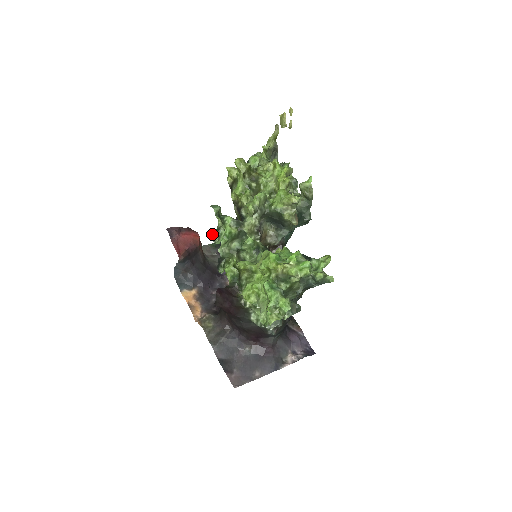
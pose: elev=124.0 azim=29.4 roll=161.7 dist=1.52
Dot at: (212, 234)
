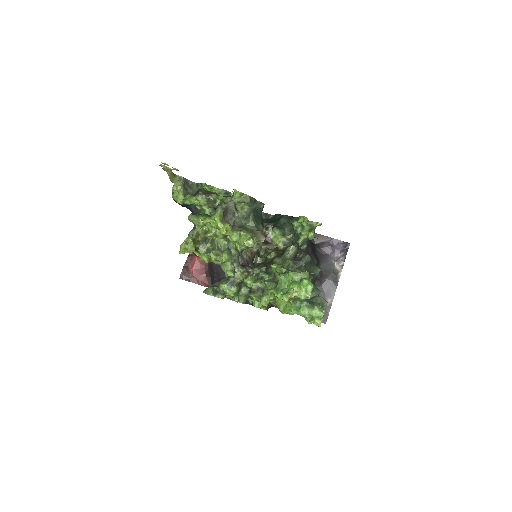
Dot at: occluded
